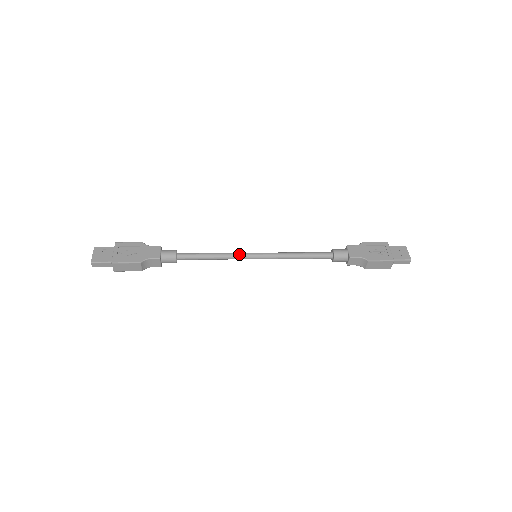
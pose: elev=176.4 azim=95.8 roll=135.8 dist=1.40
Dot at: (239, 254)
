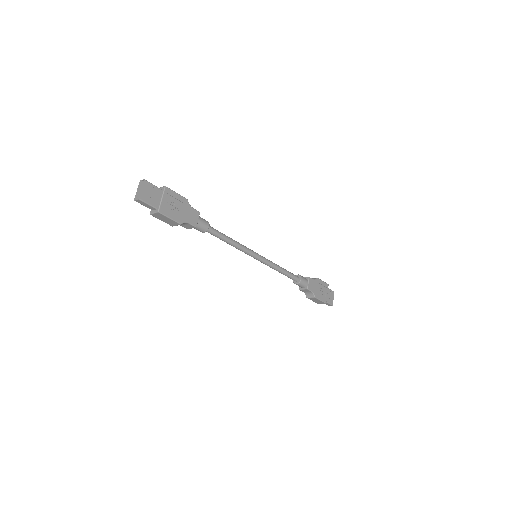
Dot at: (248, 250)
